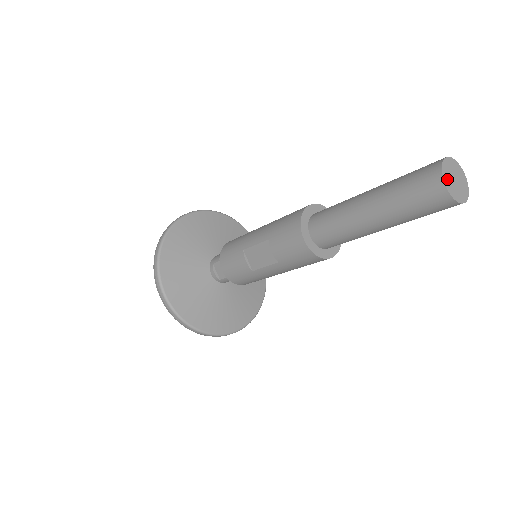
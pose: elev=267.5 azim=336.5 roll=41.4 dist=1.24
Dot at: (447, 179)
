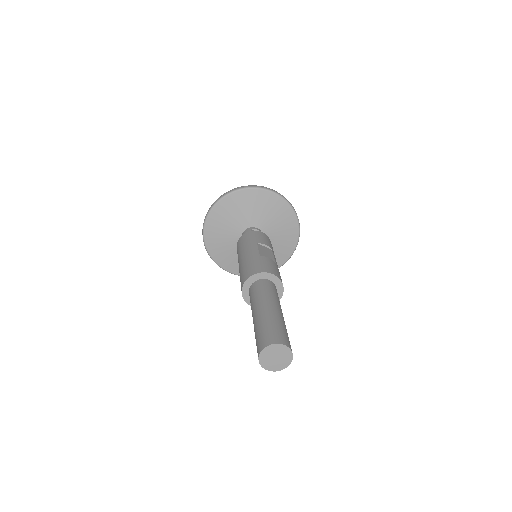
Dot at: (267, 365)
